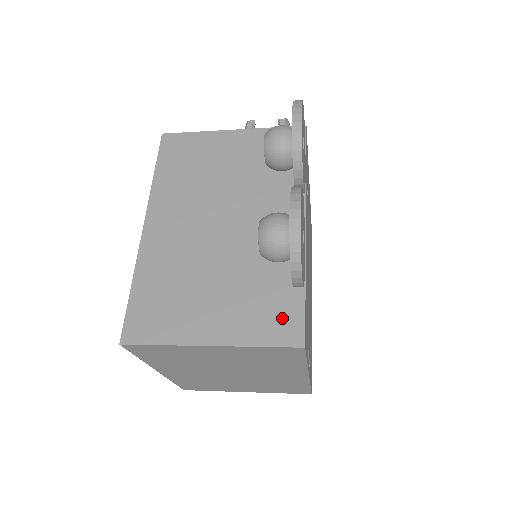
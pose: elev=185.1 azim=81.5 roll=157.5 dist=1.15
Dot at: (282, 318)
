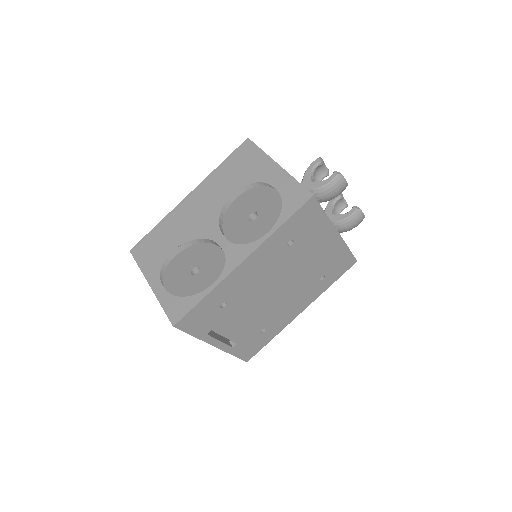
Dot at: (181, 303)
